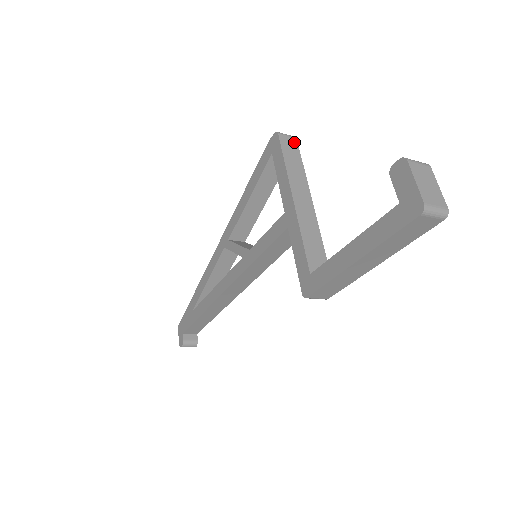
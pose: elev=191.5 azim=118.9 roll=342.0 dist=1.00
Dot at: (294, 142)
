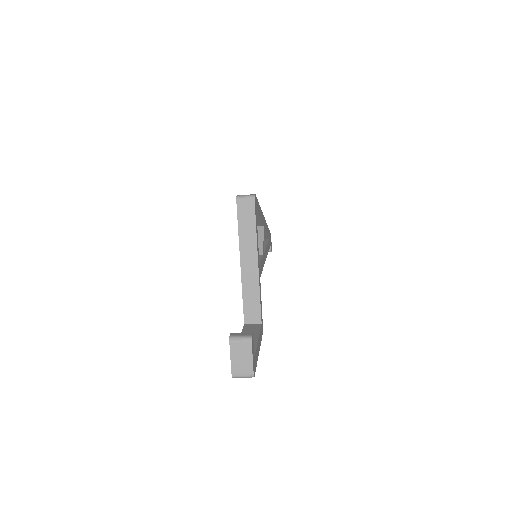
Dot at: (251, 205)
